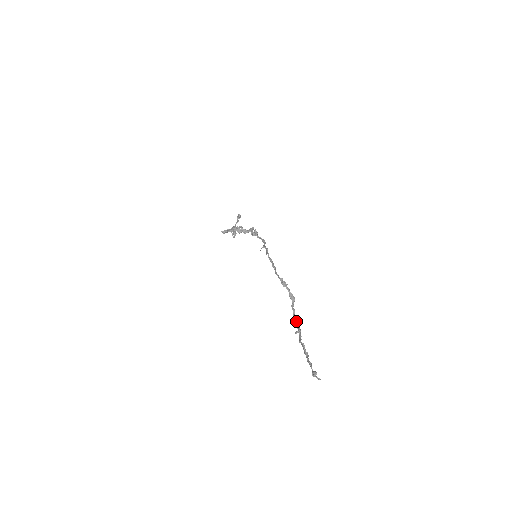
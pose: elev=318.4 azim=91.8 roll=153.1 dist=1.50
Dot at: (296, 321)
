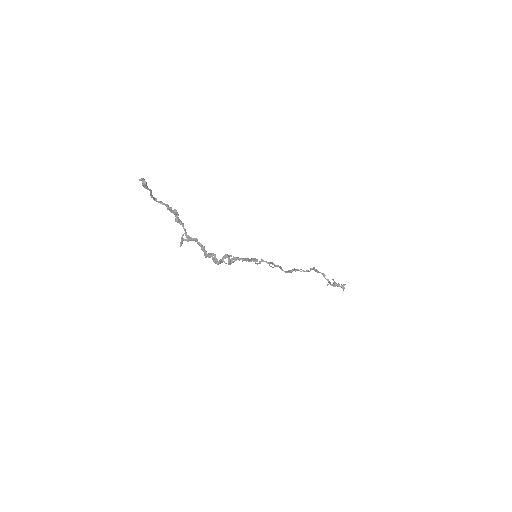
Dot at: occluded
